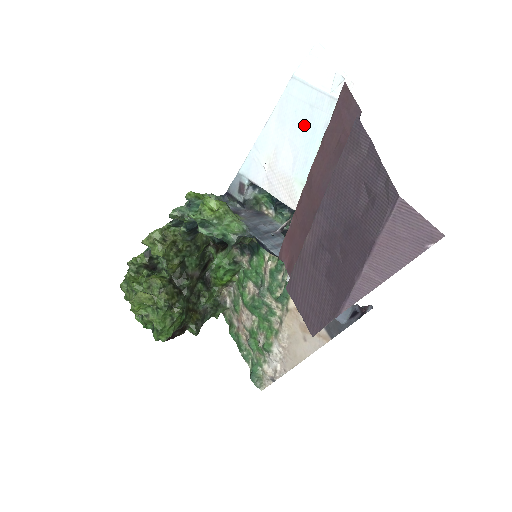
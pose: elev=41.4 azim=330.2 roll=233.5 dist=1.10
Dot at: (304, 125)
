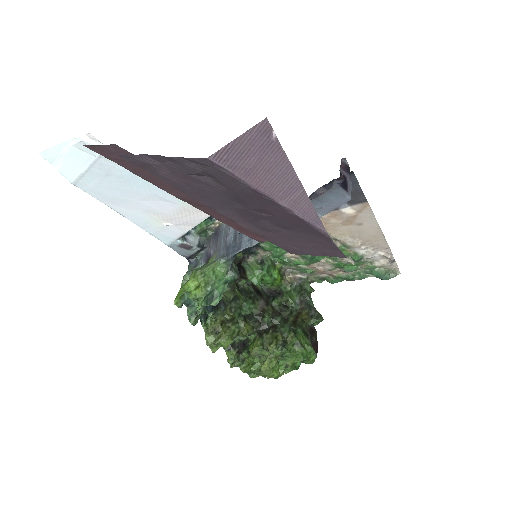
Dot at: (127, 185)
